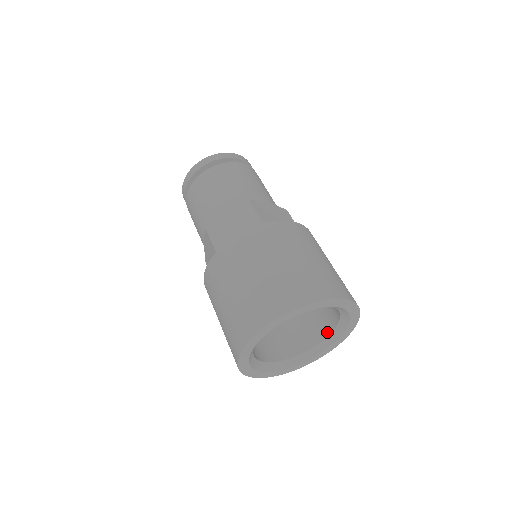
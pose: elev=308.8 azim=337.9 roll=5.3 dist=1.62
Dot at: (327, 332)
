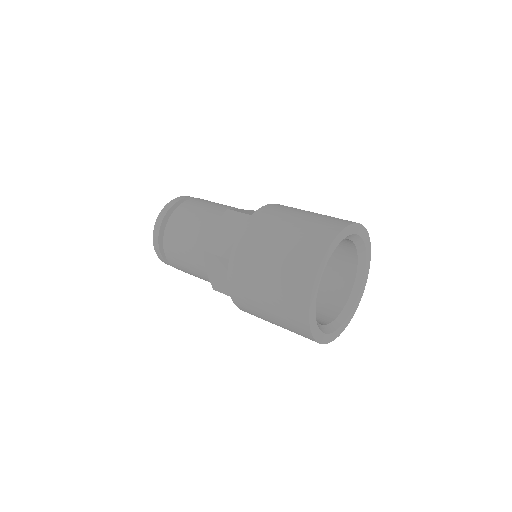
Dot at: (352, 277)
